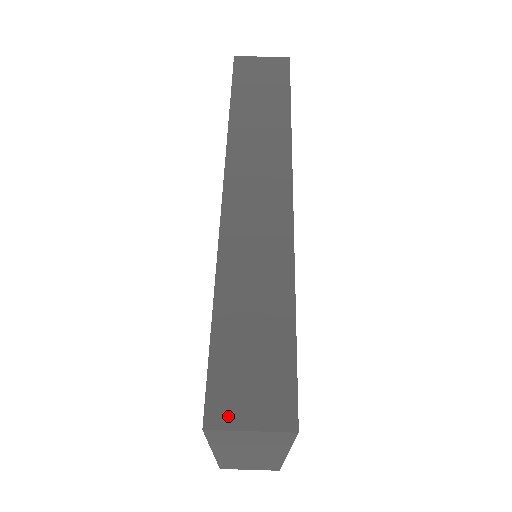
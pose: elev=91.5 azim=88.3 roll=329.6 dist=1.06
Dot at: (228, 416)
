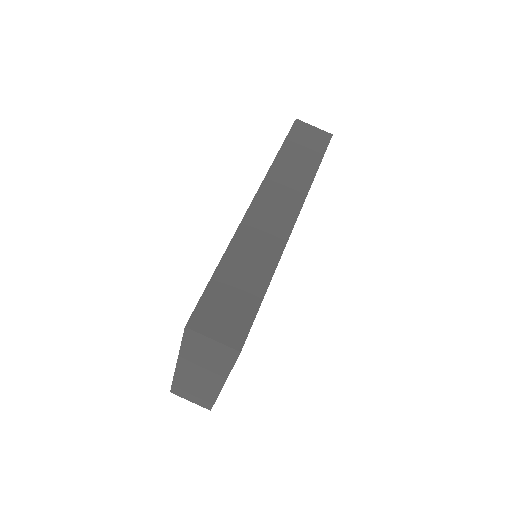
Dot at: (203, 326)
